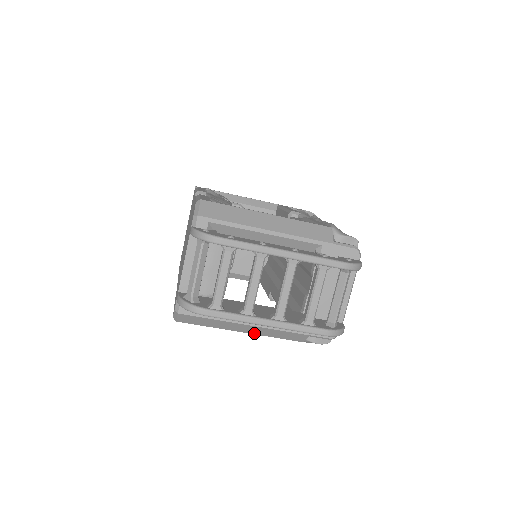
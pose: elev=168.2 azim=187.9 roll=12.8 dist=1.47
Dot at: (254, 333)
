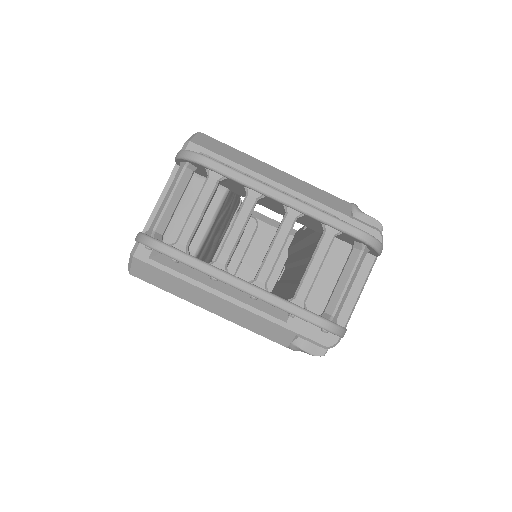
Dot at: (225, 316)
